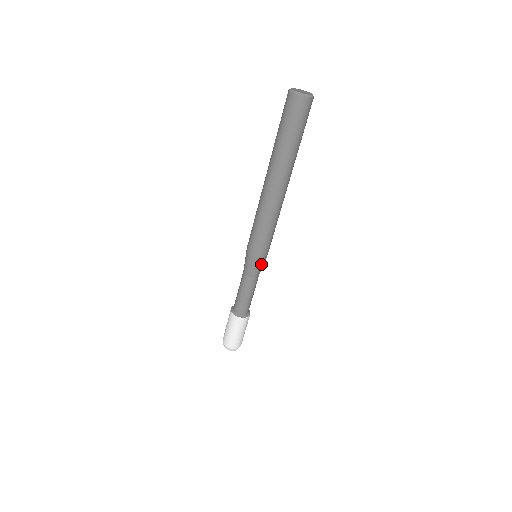
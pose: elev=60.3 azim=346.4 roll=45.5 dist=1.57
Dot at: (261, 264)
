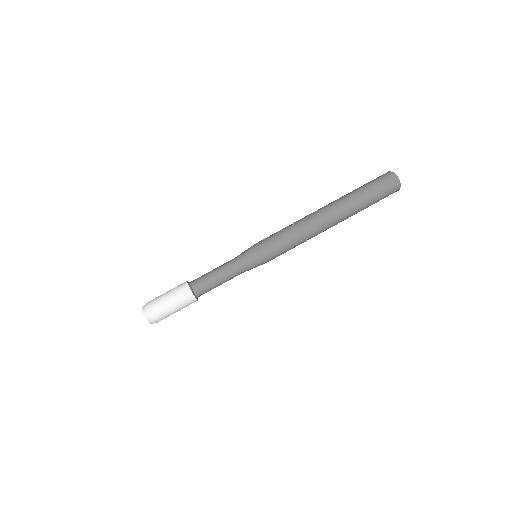
Dot at: (253, 257)
